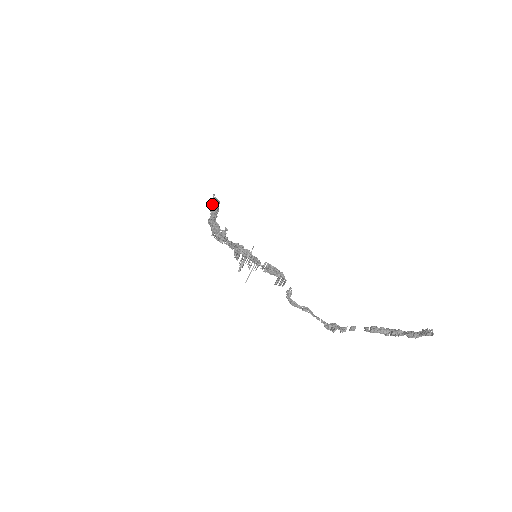
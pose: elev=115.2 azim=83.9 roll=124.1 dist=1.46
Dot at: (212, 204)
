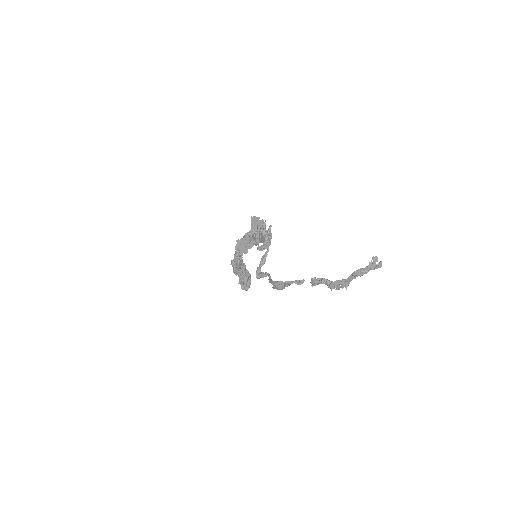
Dot at: occluded
